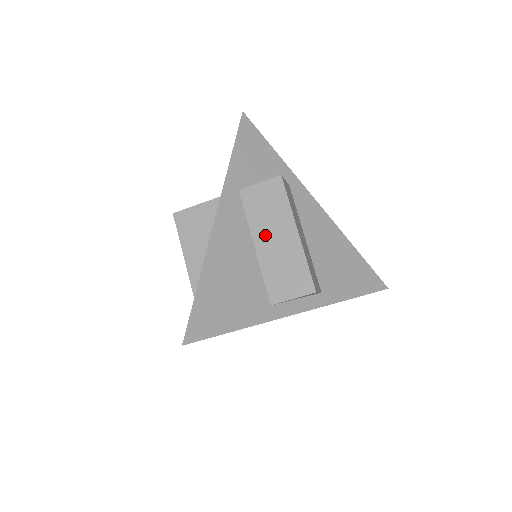
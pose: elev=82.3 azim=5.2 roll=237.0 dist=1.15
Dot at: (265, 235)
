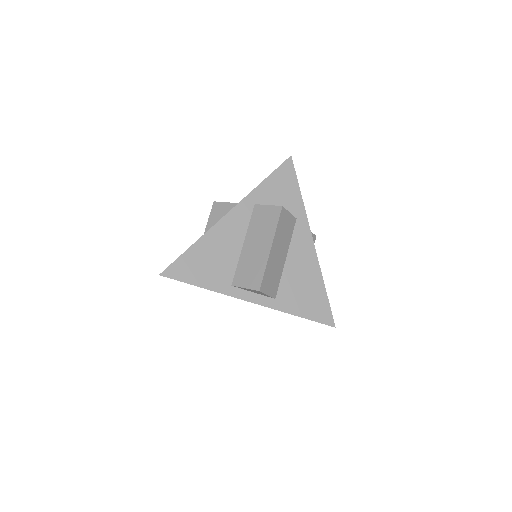
Dot at: (253, 240)
